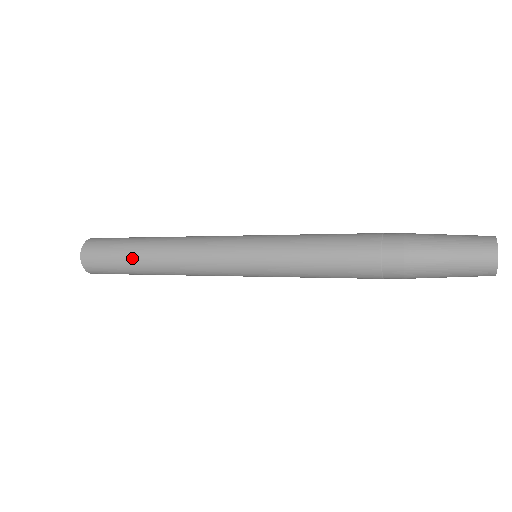
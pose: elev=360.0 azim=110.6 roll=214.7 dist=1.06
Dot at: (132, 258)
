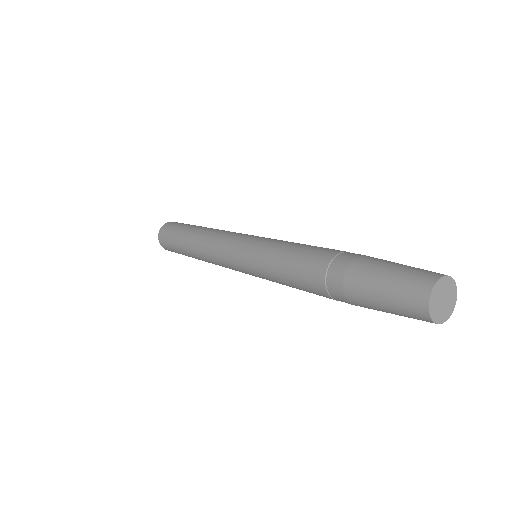
Dot at: (181, 244)
